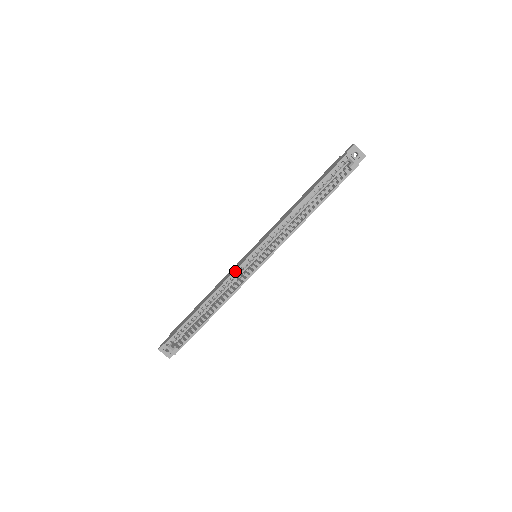
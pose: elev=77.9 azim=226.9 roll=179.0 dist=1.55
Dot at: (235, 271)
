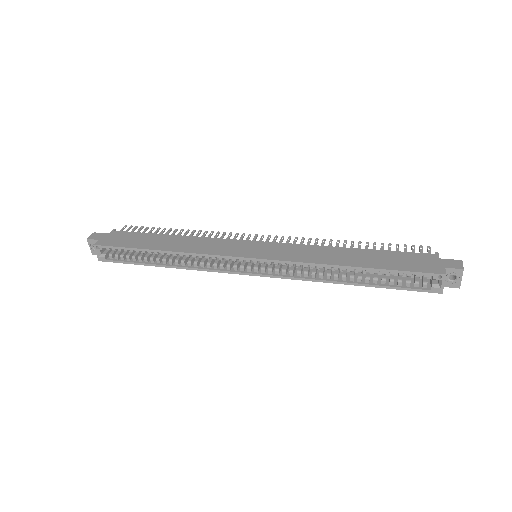
Dot at: (221, 256)
